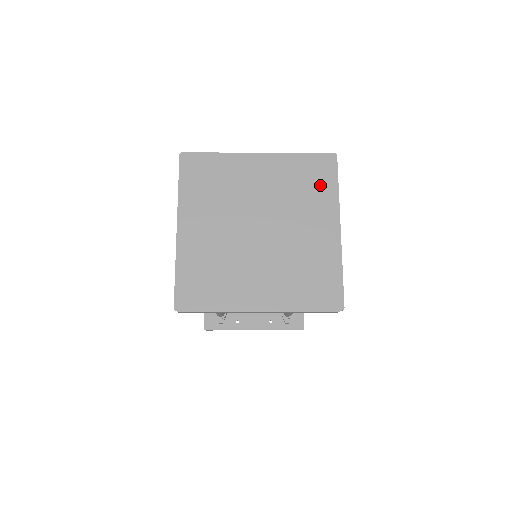
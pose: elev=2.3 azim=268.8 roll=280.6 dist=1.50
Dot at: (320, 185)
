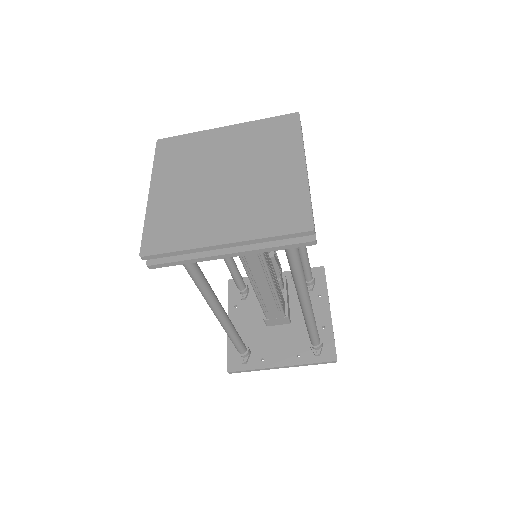
Dot at: (284, 137)
